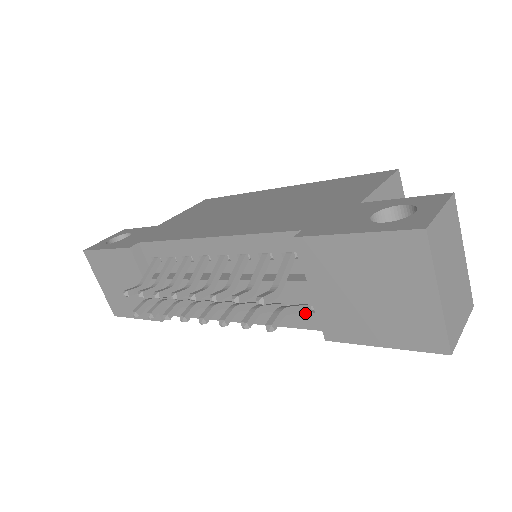
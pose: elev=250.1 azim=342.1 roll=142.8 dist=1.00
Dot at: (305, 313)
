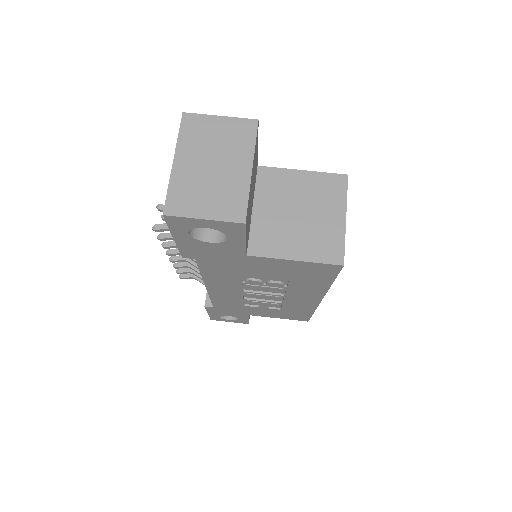
Dot at: occluded
